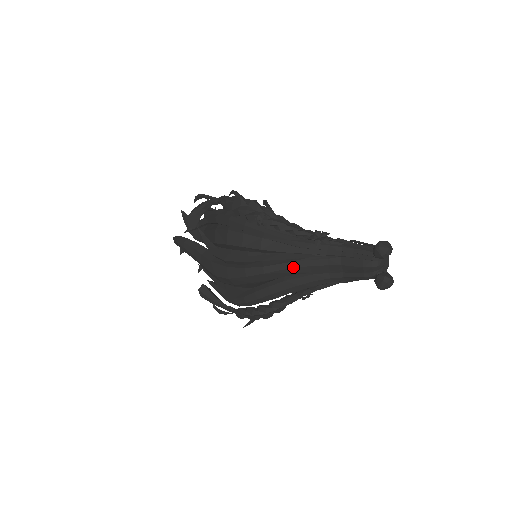
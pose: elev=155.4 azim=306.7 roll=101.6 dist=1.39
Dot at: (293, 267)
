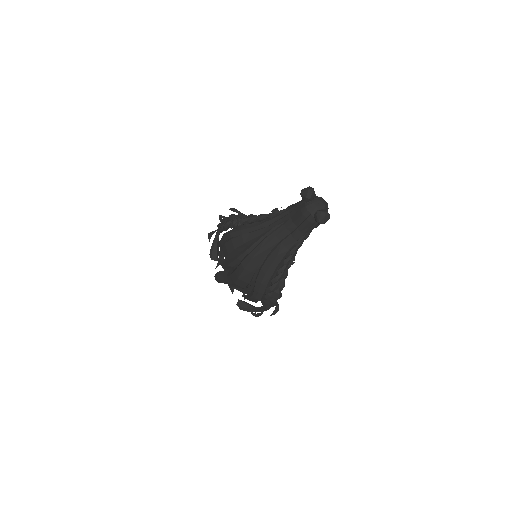
Dot at: (266, 243)
